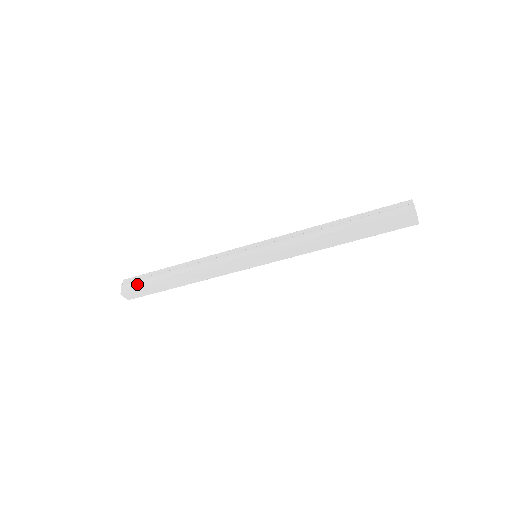
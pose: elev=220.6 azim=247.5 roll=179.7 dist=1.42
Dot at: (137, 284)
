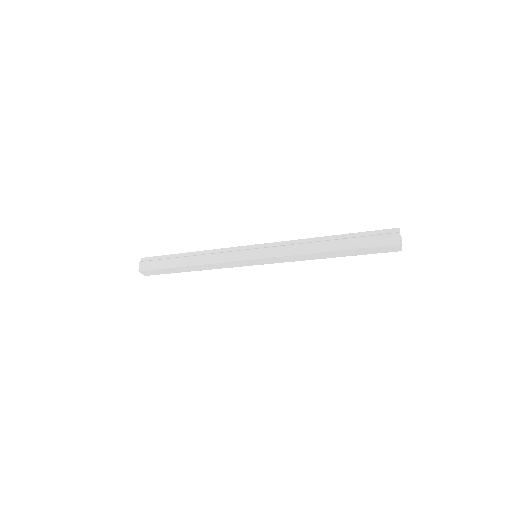
Dot at: (153, 265)
